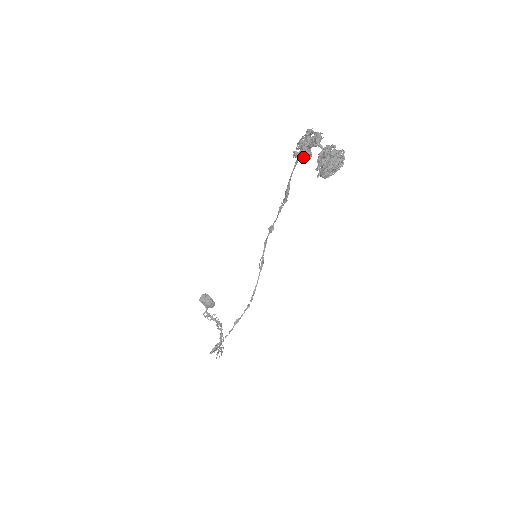
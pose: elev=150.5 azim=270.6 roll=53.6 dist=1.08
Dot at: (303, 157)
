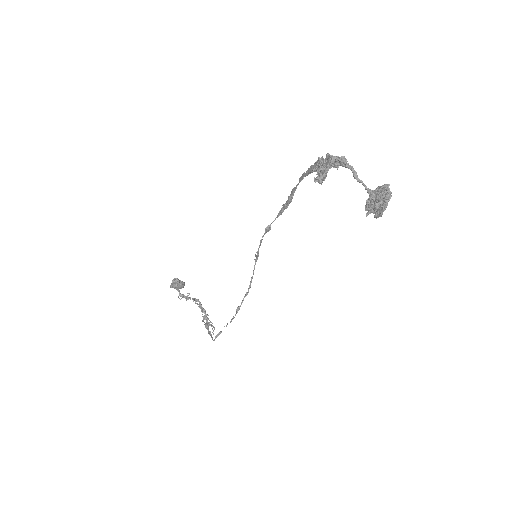
Dot at: (322, 178)
